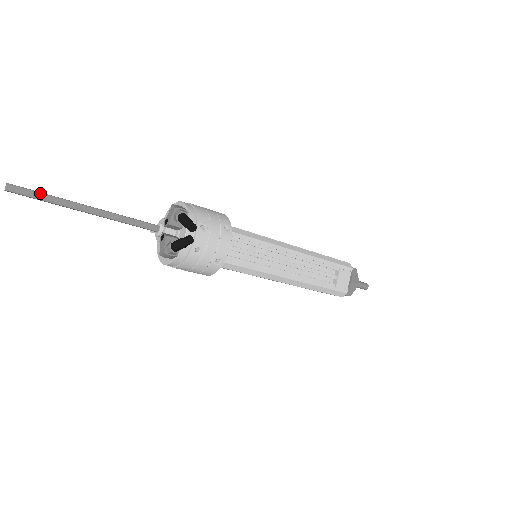
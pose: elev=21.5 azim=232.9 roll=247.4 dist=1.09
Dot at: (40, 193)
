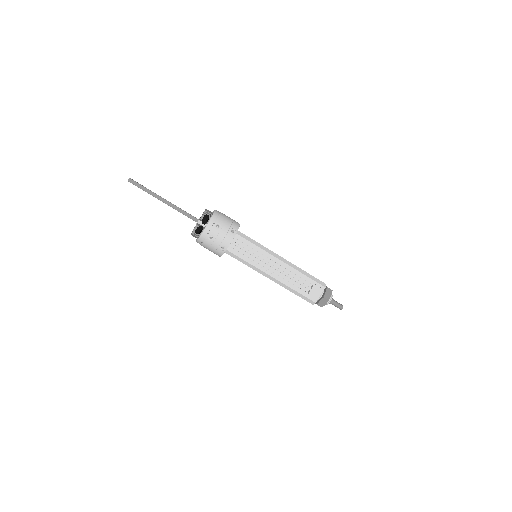
Dot at: (143, 186)
